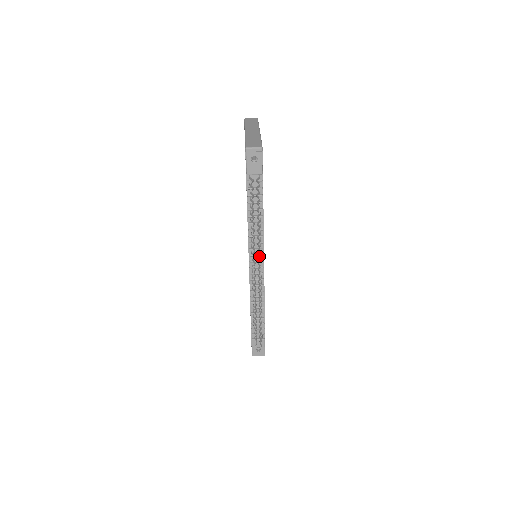
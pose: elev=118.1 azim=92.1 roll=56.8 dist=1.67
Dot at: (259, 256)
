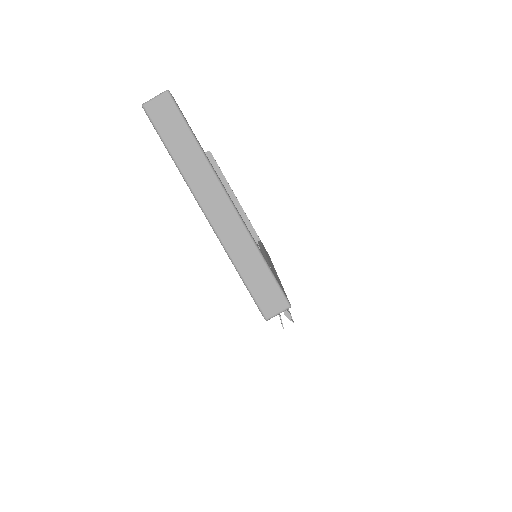
Dot at: occluded
